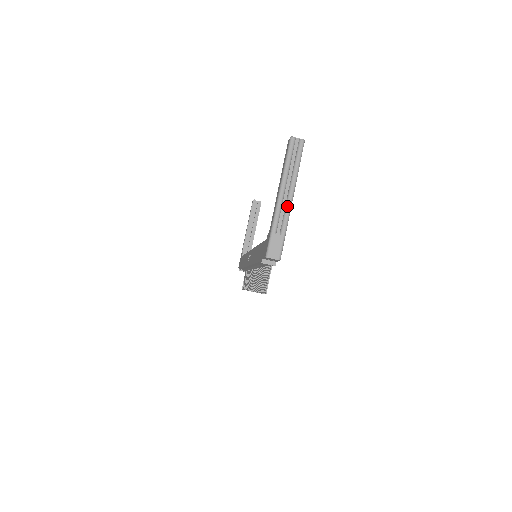
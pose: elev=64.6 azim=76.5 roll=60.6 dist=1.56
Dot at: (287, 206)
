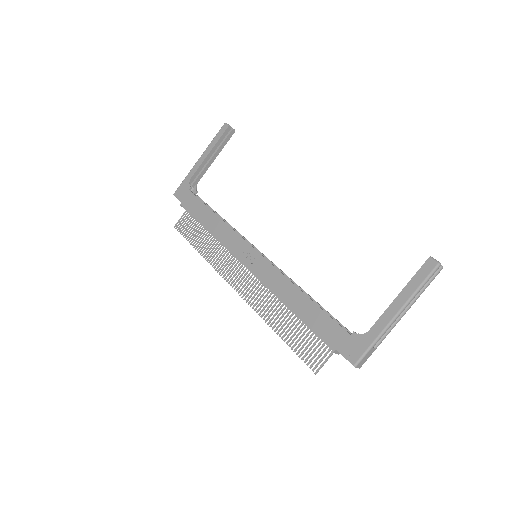
Dot at: (395, 325)
